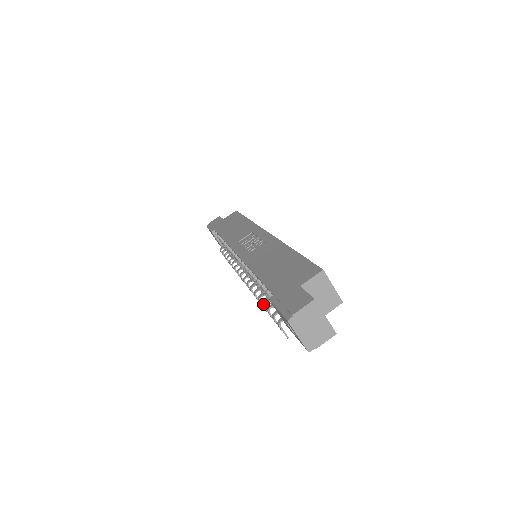
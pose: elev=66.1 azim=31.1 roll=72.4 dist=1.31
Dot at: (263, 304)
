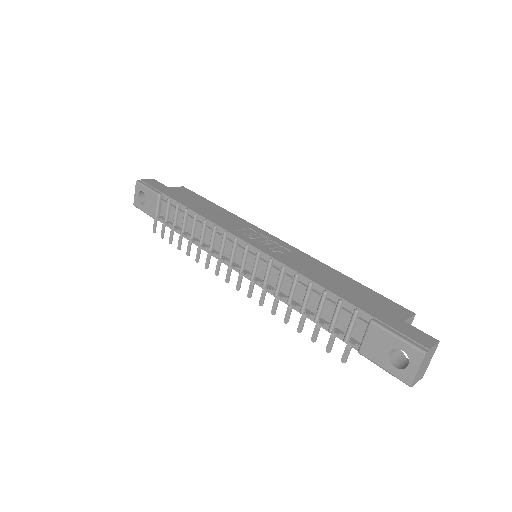
Dot at: (306, 316)
